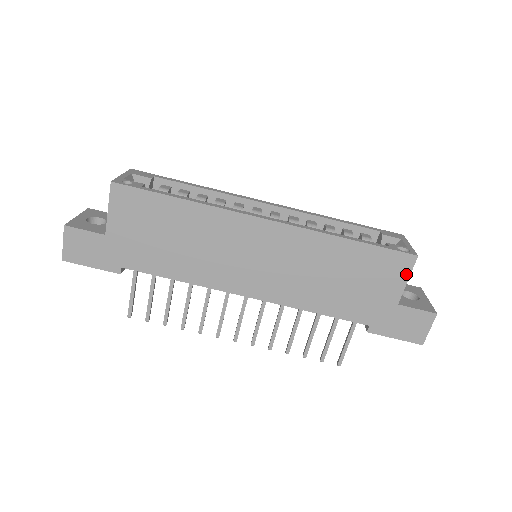
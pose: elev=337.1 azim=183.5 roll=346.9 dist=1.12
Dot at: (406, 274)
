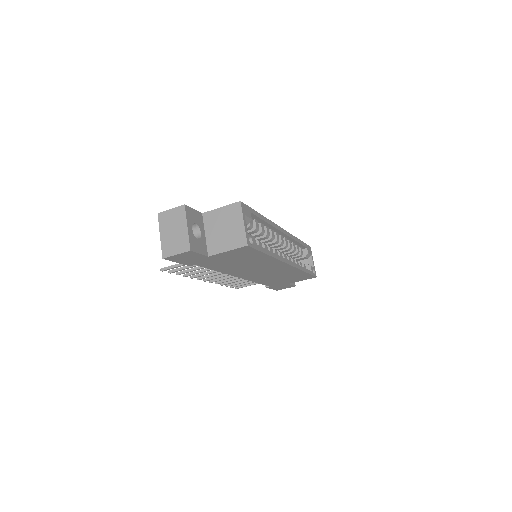
Dot at: (305, 279)
